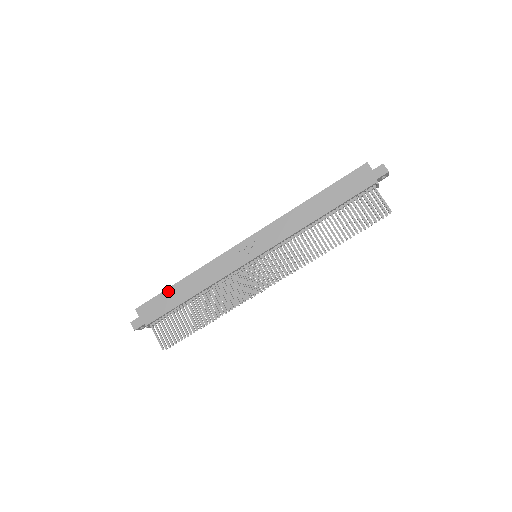
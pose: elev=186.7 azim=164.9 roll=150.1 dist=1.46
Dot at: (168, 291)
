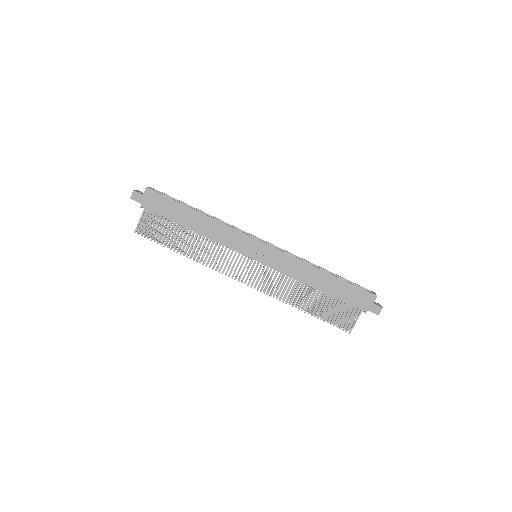
Dot at: (181, 206)
